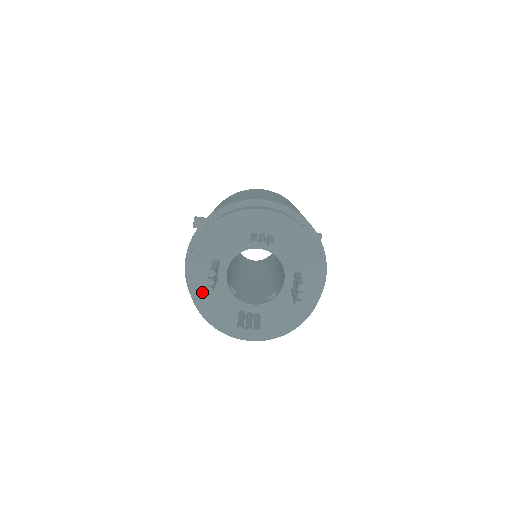
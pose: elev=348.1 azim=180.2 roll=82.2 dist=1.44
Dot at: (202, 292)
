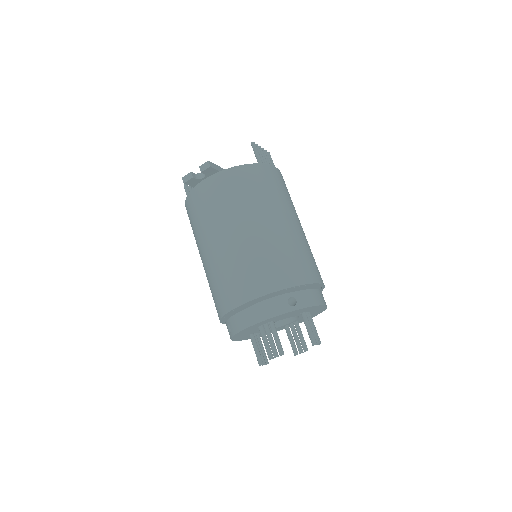
Dot at: (246, 331)
